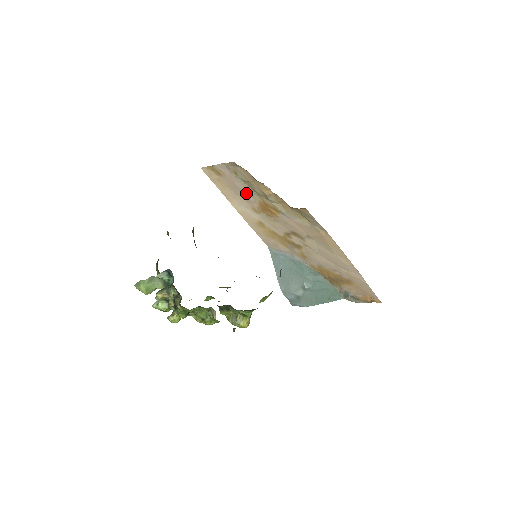
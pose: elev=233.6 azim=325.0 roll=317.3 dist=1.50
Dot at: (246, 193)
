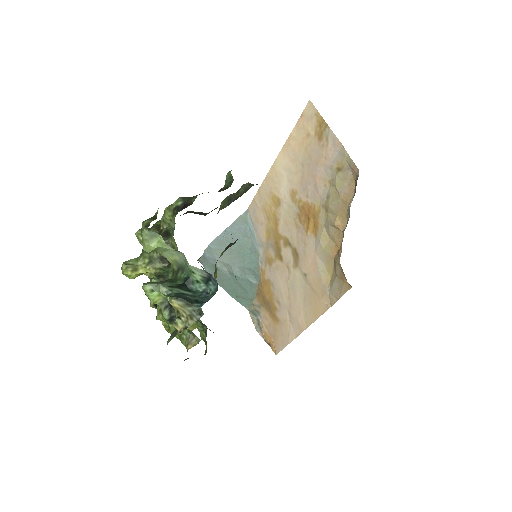
Dot at: (314, 183)
